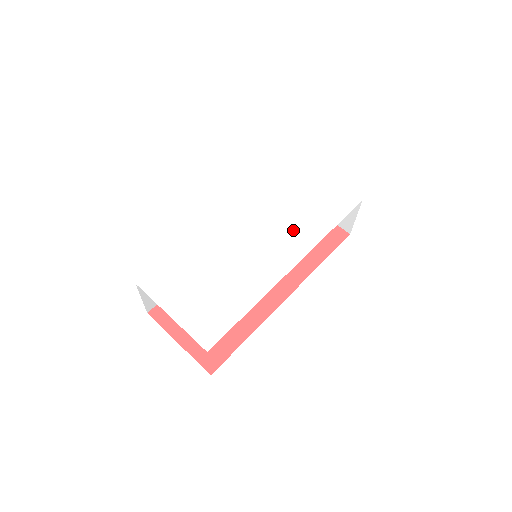
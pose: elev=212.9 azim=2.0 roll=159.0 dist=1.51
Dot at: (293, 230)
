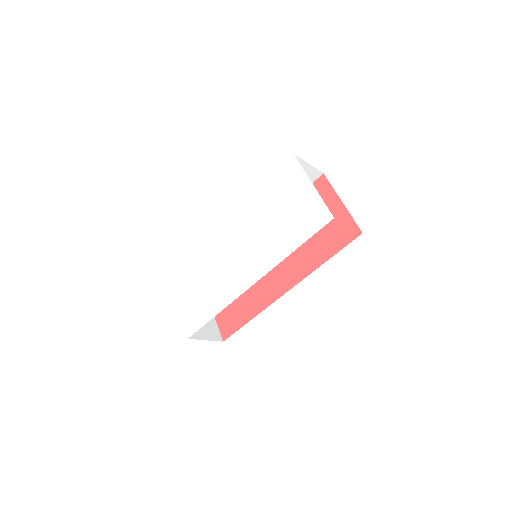
Dot at: (265, 246)
